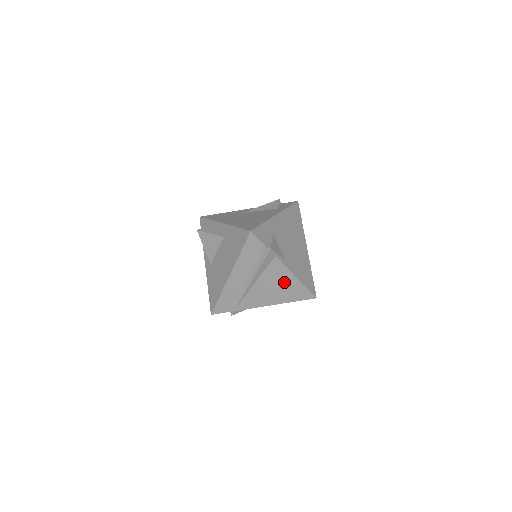
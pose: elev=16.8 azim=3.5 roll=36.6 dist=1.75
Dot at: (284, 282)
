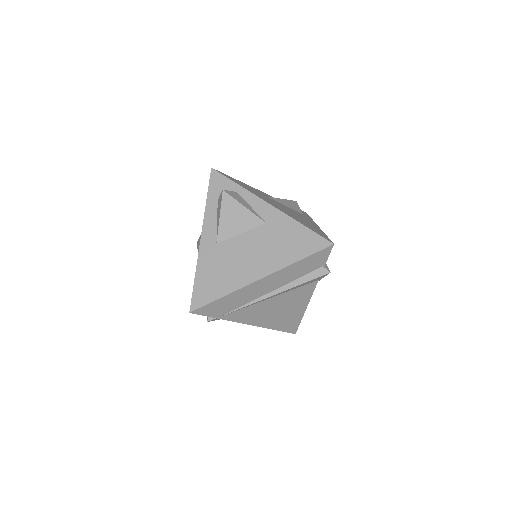
Dot at: (293, 308)
